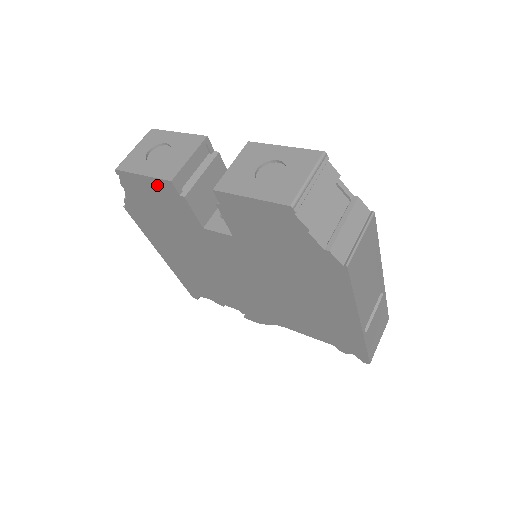
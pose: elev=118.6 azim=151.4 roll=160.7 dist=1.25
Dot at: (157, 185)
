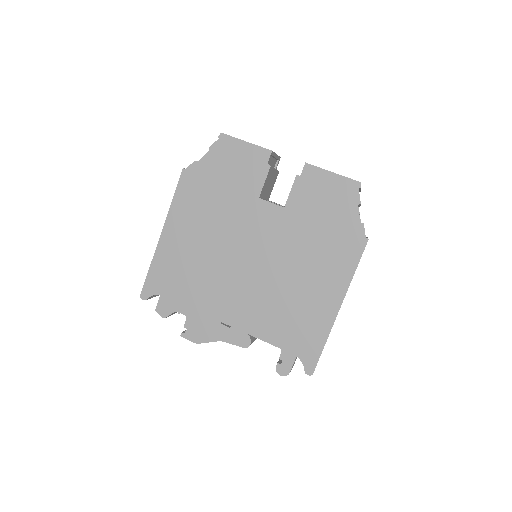
Dot at: (253, 152)
